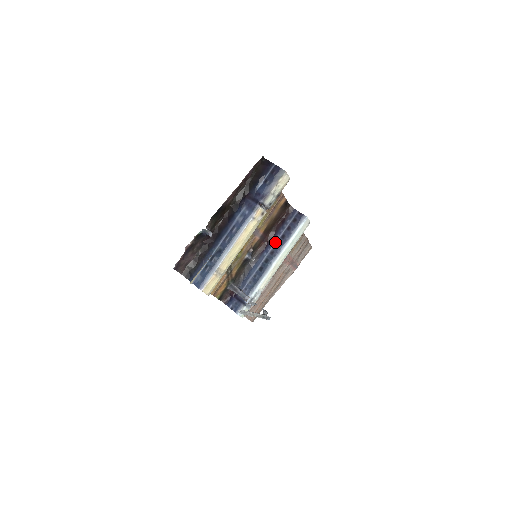
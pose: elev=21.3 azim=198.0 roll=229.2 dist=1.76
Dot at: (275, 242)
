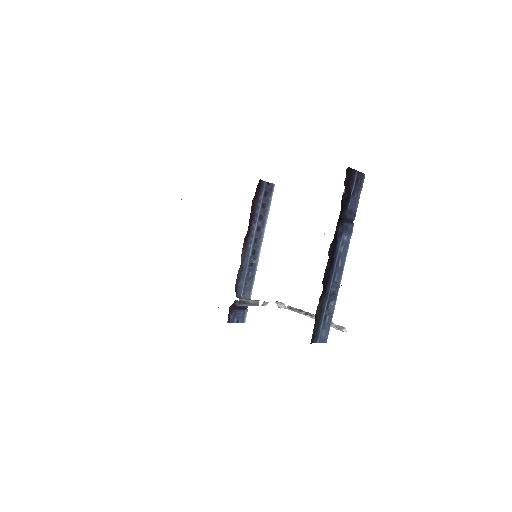
Dot at: (255, 228)
